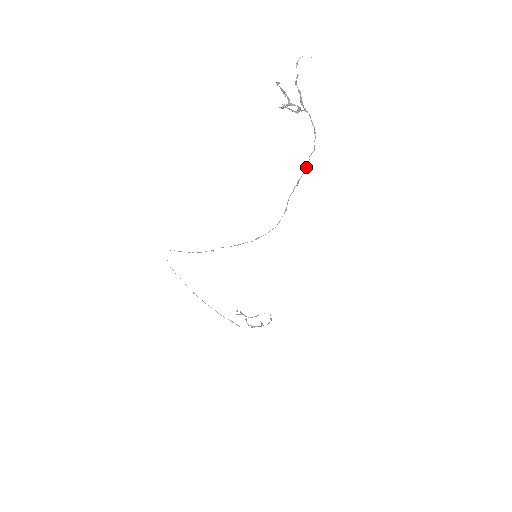
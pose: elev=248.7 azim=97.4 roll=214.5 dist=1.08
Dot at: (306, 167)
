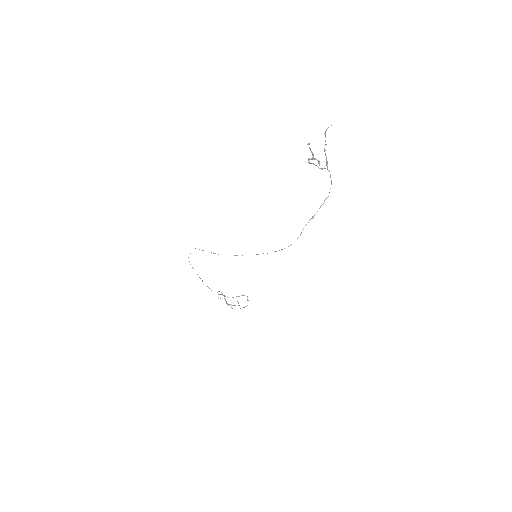
Dot at: occluded
